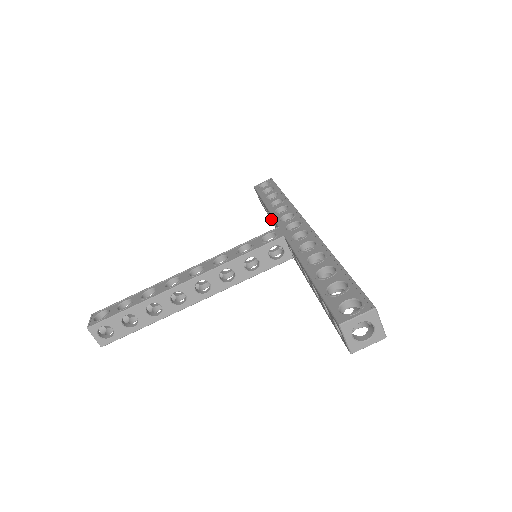
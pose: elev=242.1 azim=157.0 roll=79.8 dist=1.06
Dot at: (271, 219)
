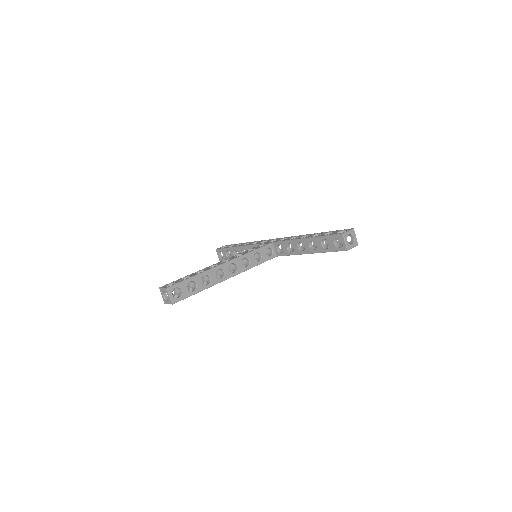
Dot at: occluded
